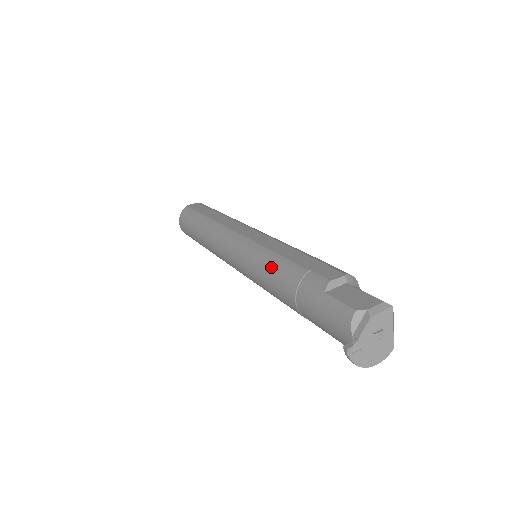
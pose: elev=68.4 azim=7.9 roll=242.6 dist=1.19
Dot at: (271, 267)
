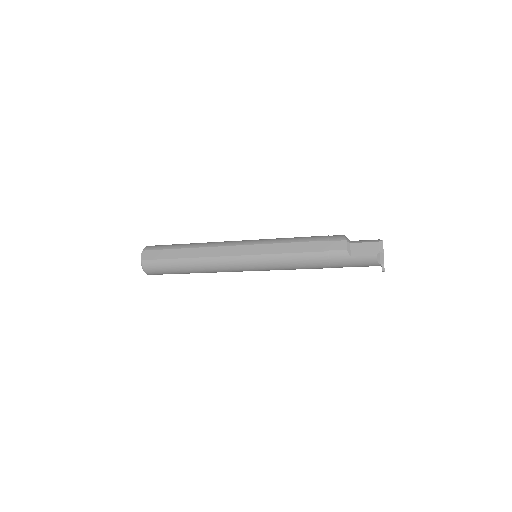
Dot at: (298, 262)
